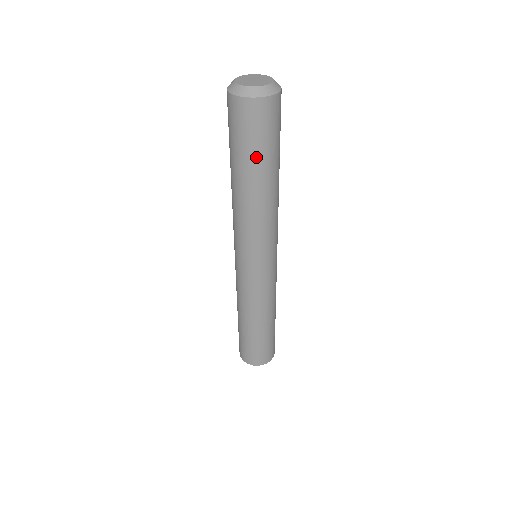
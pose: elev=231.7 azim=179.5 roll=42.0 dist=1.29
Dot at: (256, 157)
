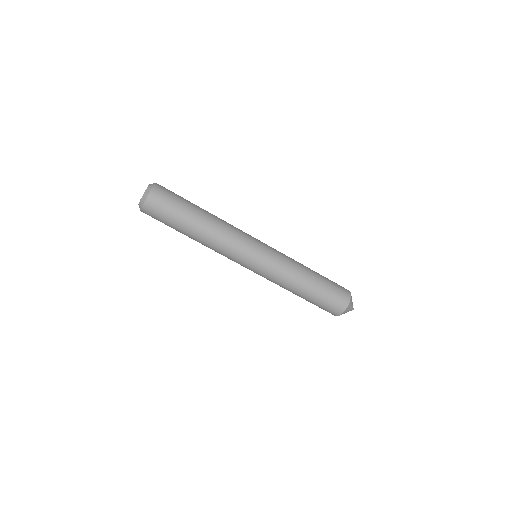
Dot at: (178, 220)
